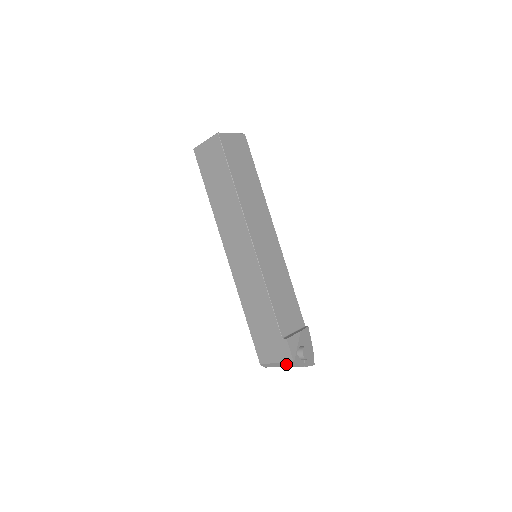
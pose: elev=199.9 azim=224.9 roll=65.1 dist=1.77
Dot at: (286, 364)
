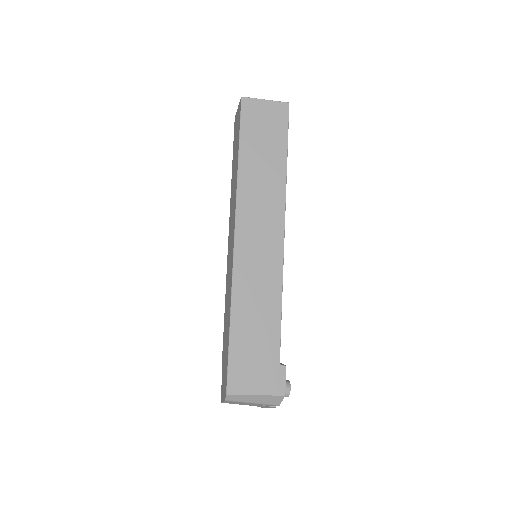
Dot at: (266, 399)
